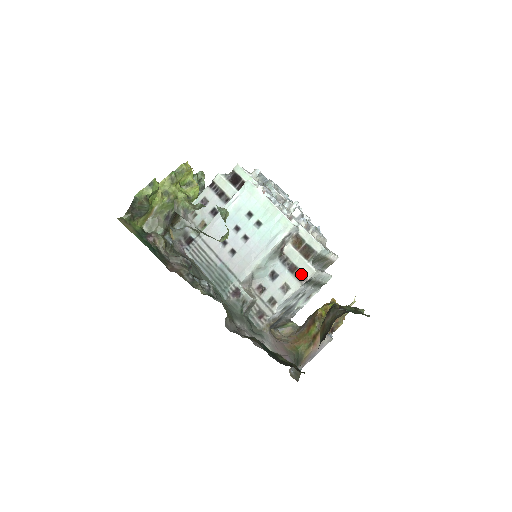
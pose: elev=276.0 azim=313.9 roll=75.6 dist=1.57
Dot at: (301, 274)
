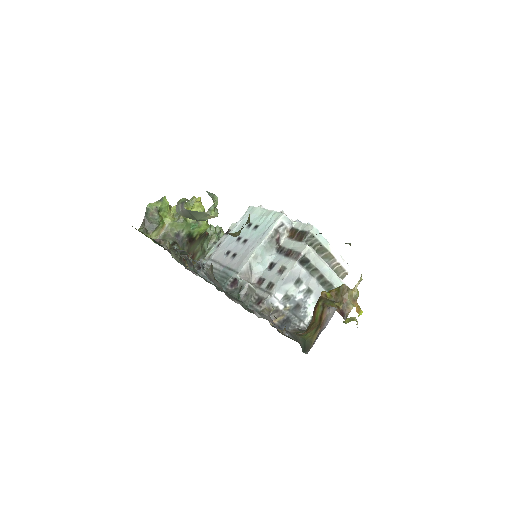
Dot at: (295, 253)
